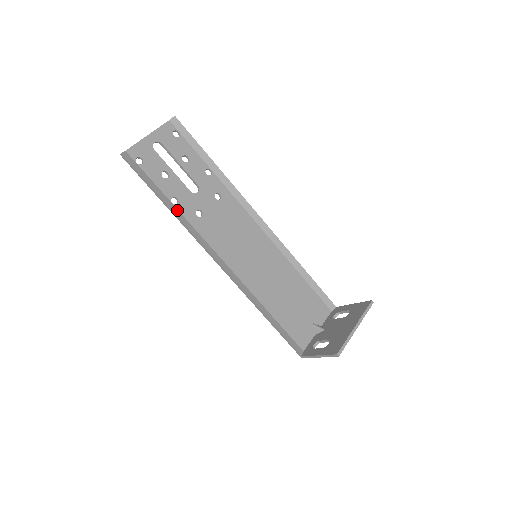
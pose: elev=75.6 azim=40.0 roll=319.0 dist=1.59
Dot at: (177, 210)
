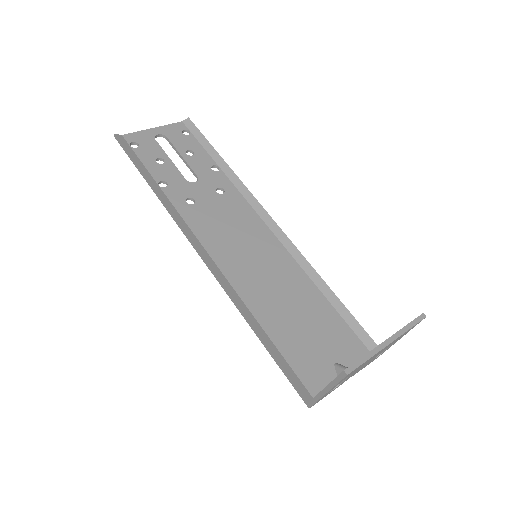
Dot at: (162, 192)
